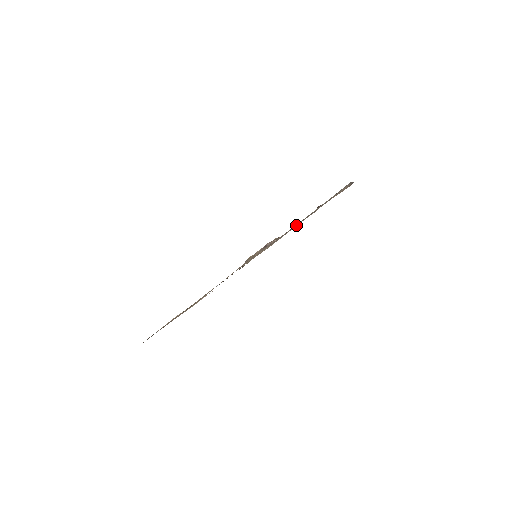
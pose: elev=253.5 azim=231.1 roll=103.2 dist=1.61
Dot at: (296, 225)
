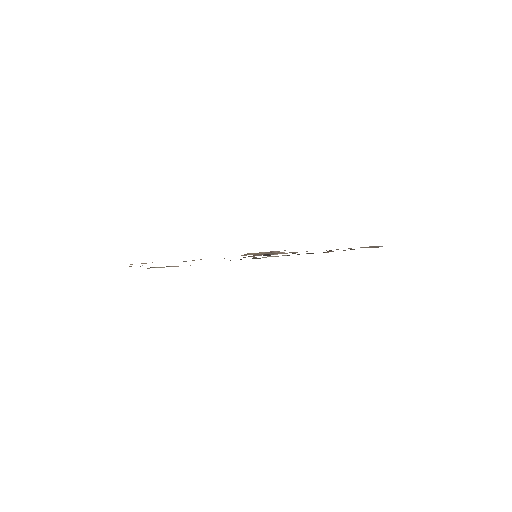
Dot at: occluded
